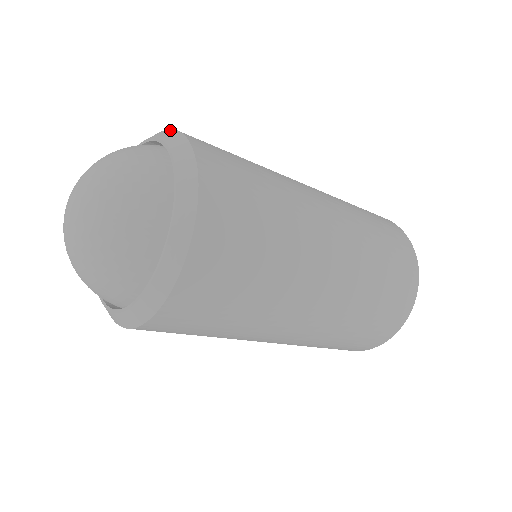
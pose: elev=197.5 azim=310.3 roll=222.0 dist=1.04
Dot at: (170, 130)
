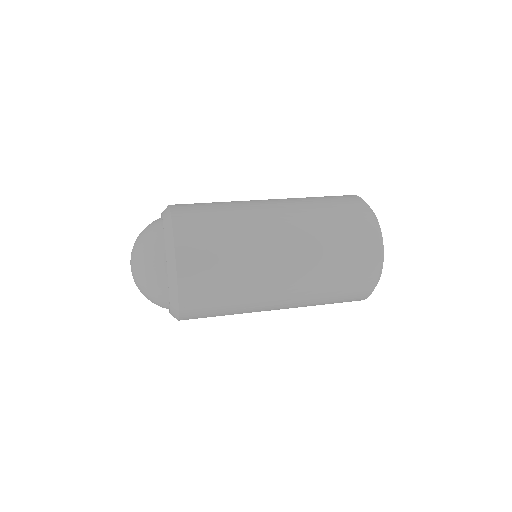
Dot at: (168, 207)
